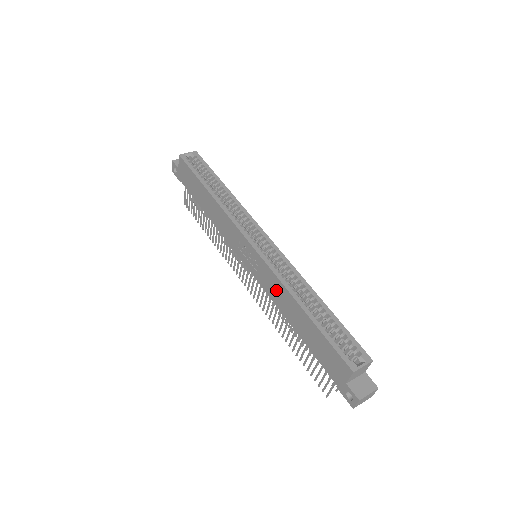
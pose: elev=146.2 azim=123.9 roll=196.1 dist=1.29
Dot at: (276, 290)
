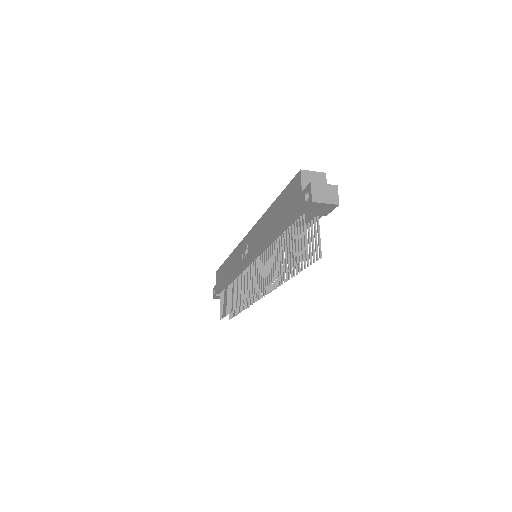
Dot at: (260, 232)
